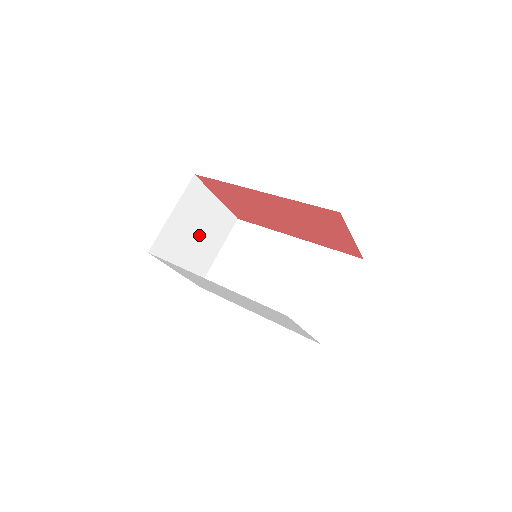
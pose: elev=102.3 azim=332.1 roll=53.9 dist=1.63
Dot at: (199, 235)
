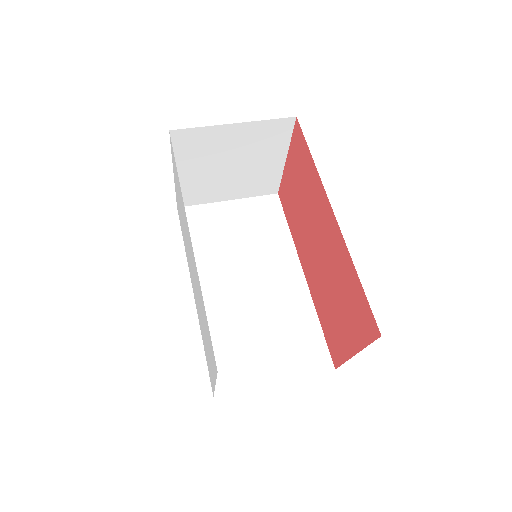
Dot at: (232, 169)
